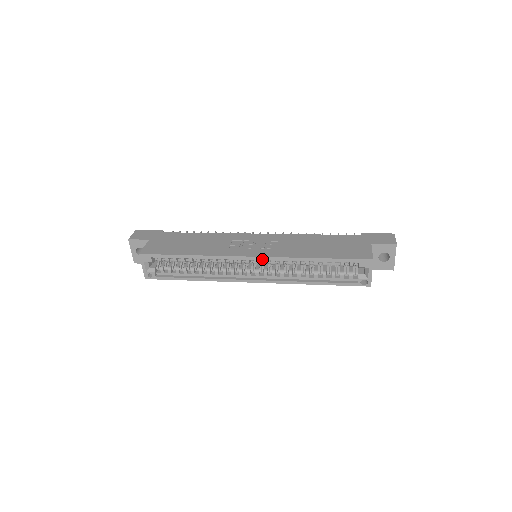
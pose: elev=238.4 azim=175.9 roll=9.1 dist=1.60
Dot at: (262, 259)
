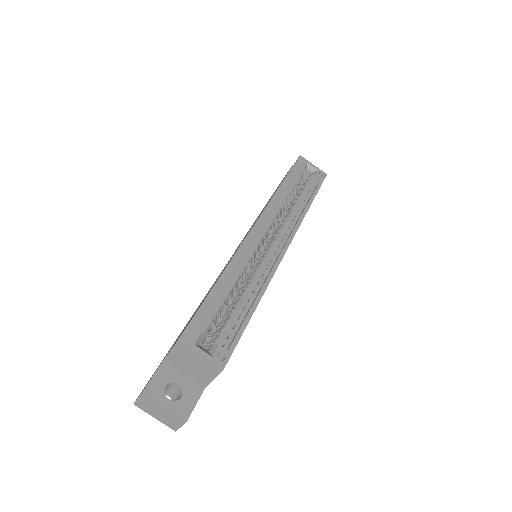
Dot at: (262, 219)
